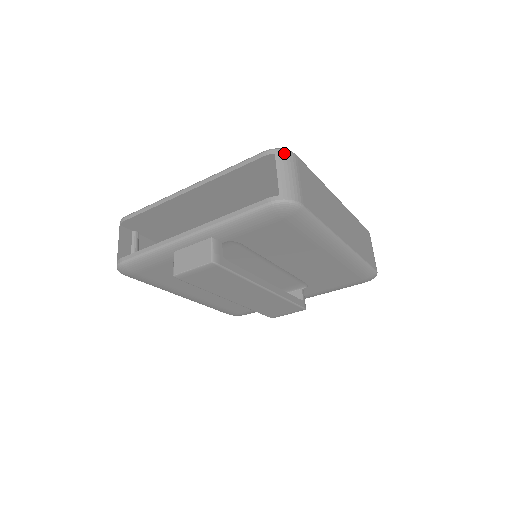
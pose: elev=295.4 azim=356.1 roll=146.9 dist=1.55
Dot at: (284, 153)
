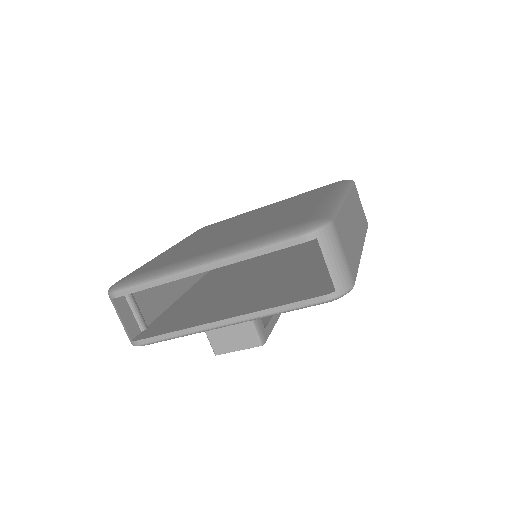
Dot at: (326, 233)
